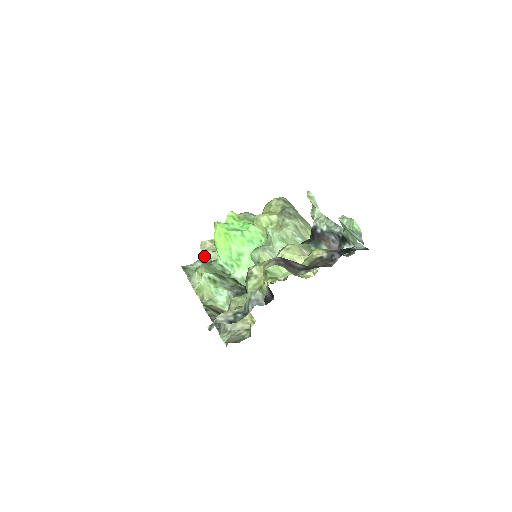
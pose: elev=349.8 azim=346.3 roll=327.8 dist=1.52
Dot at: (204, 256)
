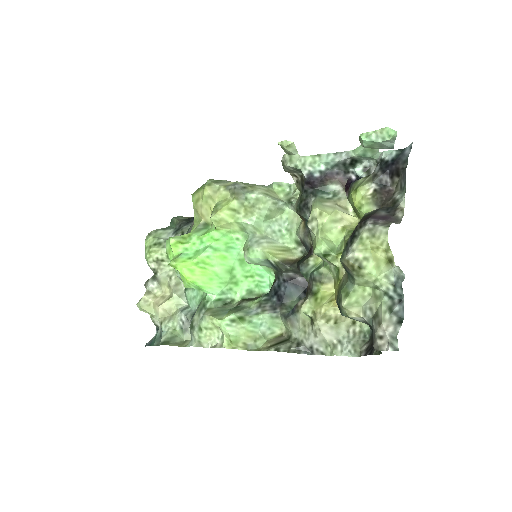
Dot at: (163, 313)
